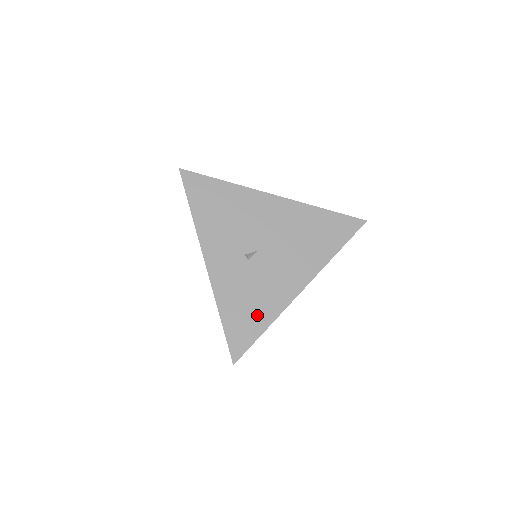
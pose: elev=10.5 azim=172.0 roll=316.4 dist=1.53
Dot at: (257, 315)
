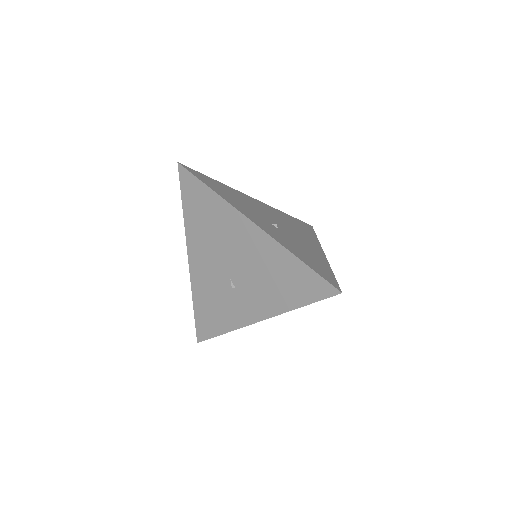
Dot at: (318, 262)
